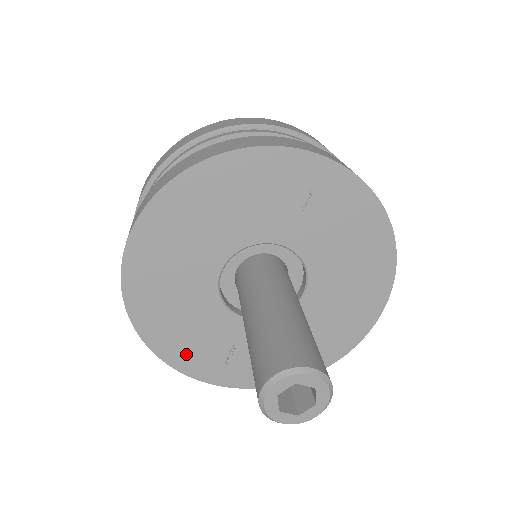
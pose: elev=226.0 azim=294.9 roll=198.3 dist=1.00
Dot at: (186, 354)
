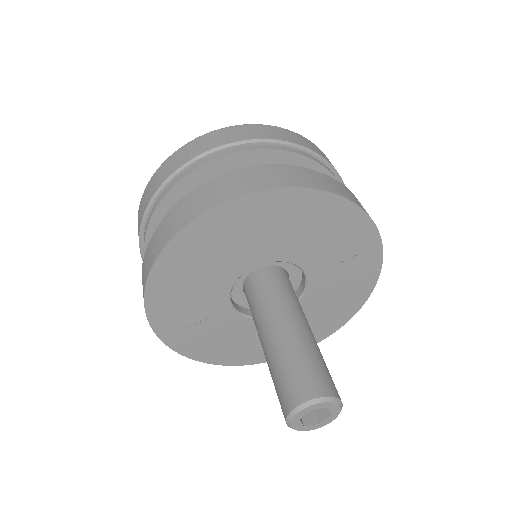
Dot at: (166, 305)
